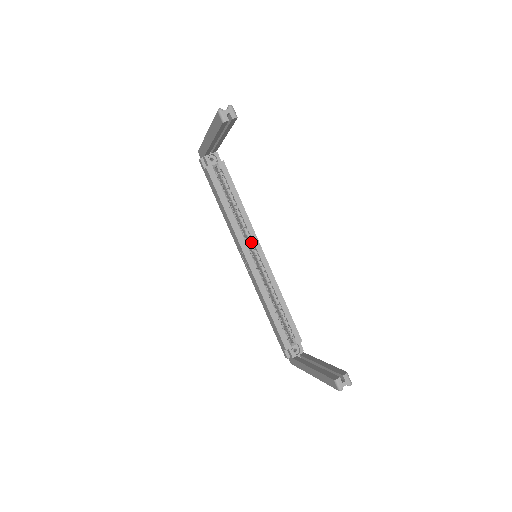
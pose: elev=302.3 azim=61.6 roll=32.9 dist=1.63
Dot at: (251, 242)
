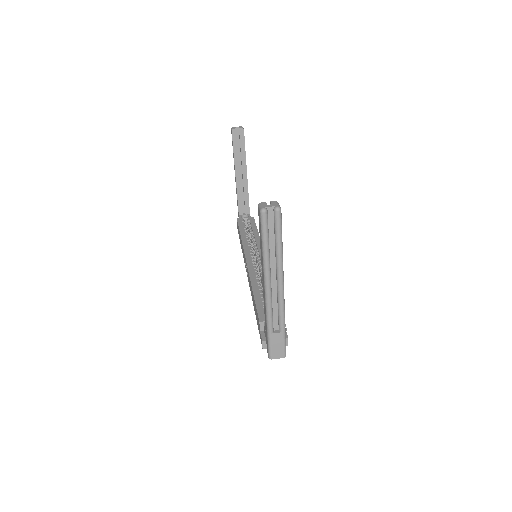
Dot at: (256, 252)
